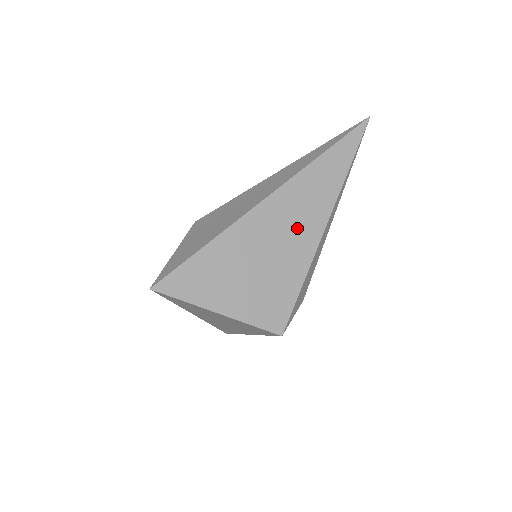
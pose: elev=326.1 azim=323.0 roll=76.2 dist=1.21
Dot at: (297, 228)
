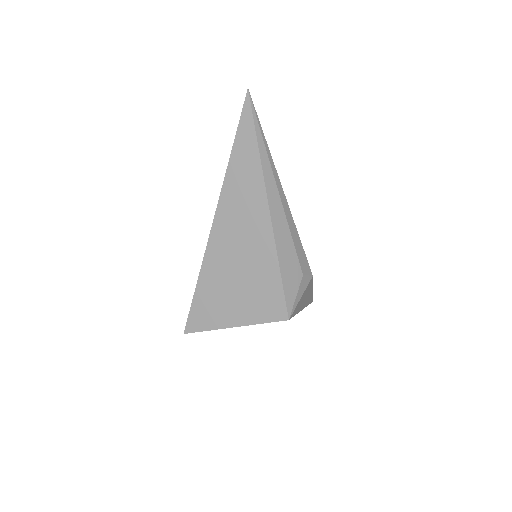
Dot at: (248, 231)
